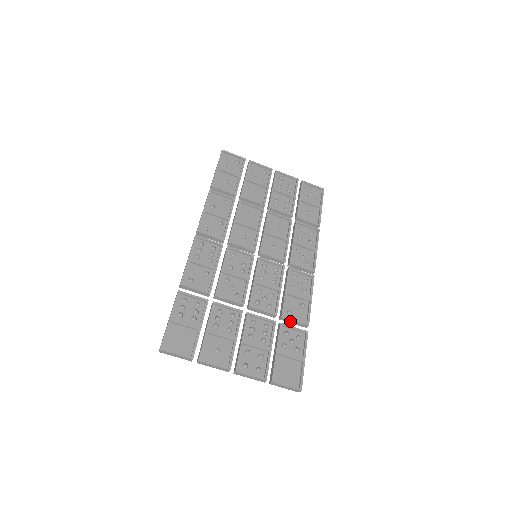
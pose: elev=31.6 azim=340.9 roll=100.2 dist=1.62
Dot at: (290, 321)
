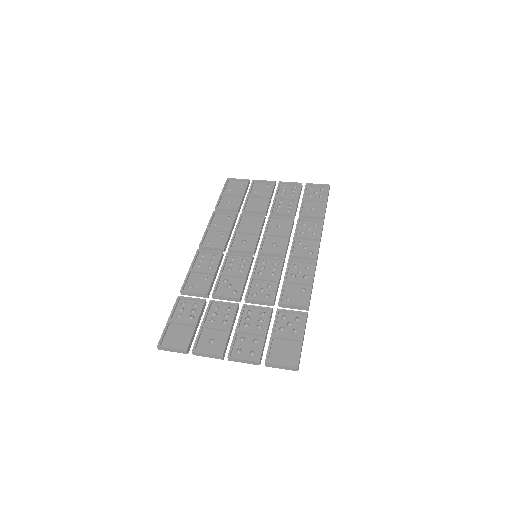
Dot at: (289, 306)
